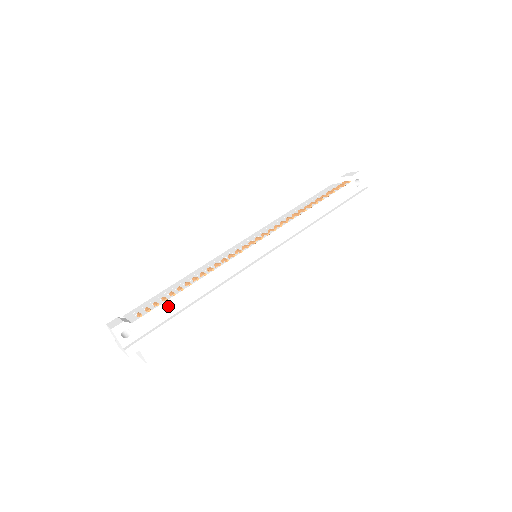
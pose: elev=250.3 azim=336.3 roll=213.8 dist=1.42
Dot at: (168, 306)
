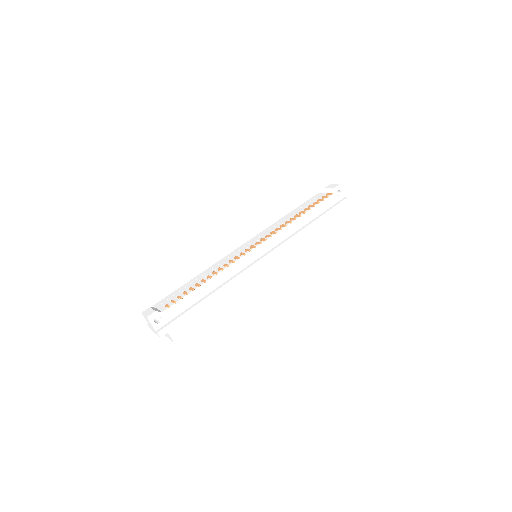
Dot at: (188, 298)
